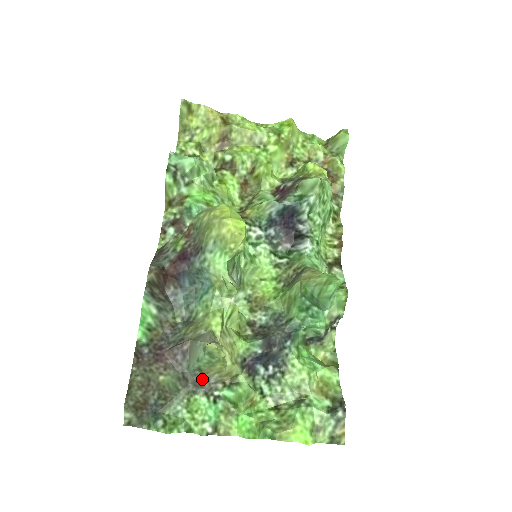
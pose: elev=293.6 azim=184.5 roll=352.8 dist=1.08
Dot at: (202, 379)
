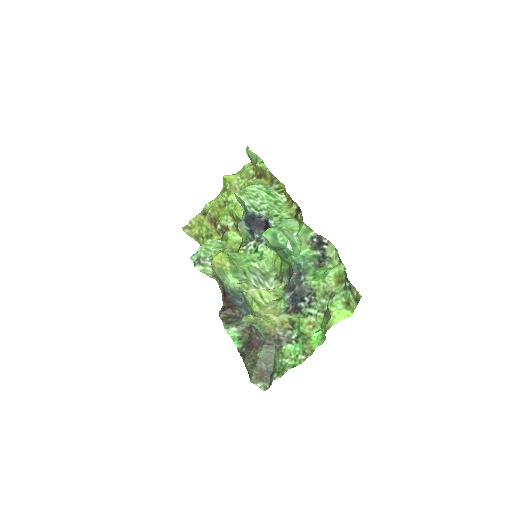
Dot at: (274, 337)
